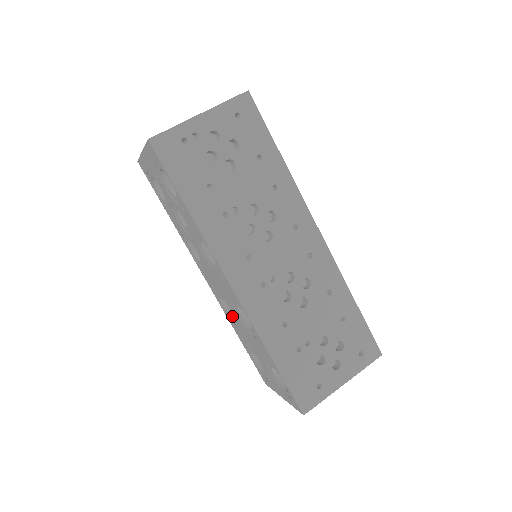
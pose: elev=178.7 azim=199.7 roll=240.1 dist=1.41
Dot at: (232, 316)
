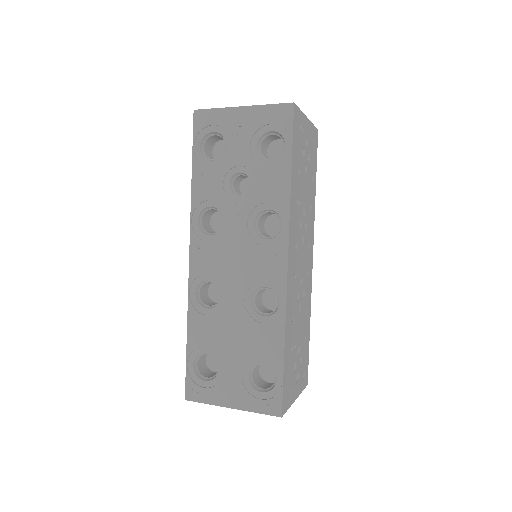
Dot at: (204, 306)
